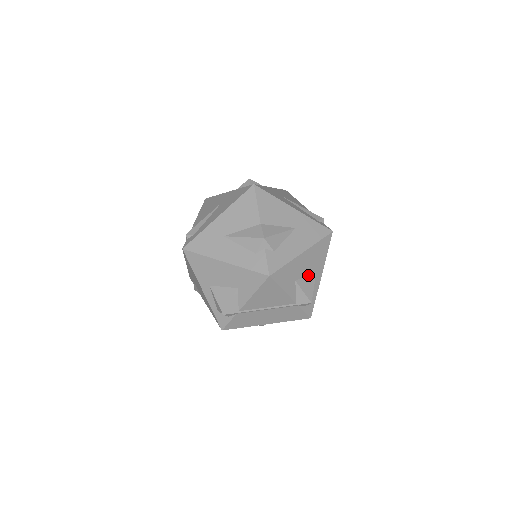
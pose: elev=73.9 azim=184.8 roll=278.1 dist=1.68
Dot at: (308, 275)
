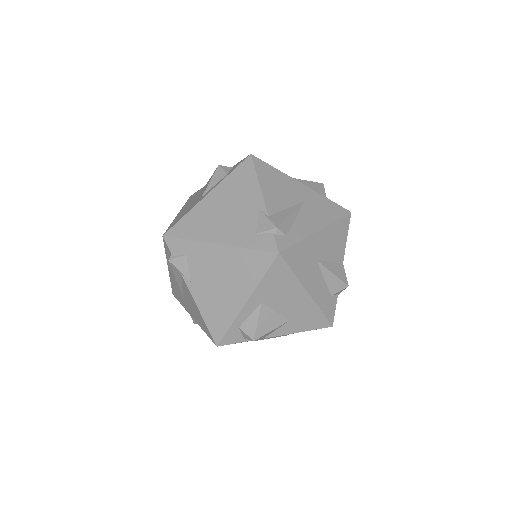
Dot at: occluded
